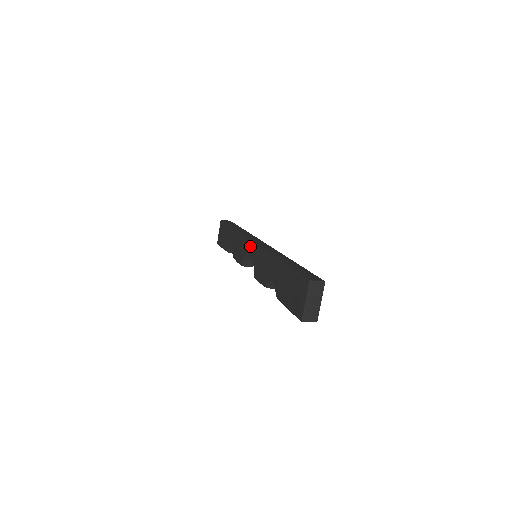
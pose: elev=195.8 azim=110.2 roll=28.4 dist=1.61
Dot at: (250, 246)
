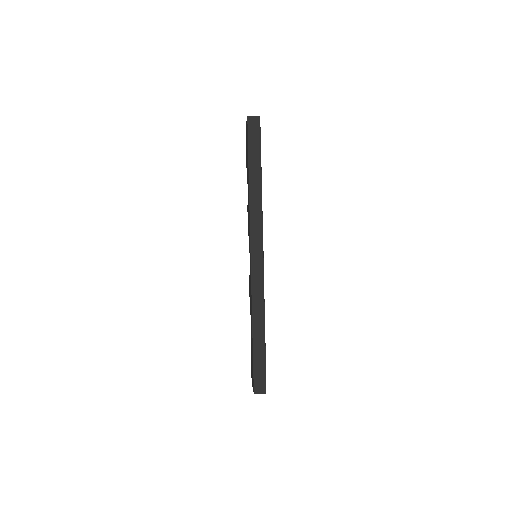
Dot at: occluded
